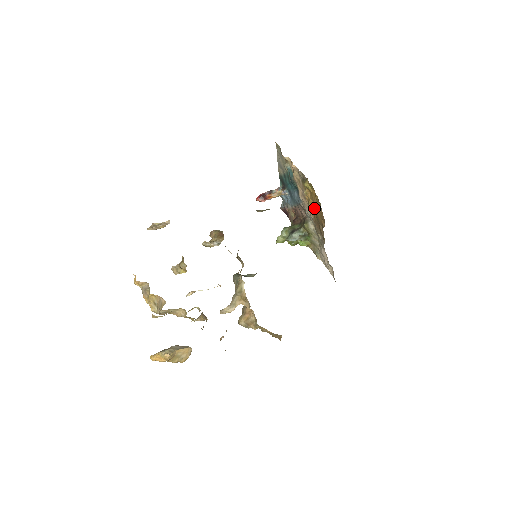
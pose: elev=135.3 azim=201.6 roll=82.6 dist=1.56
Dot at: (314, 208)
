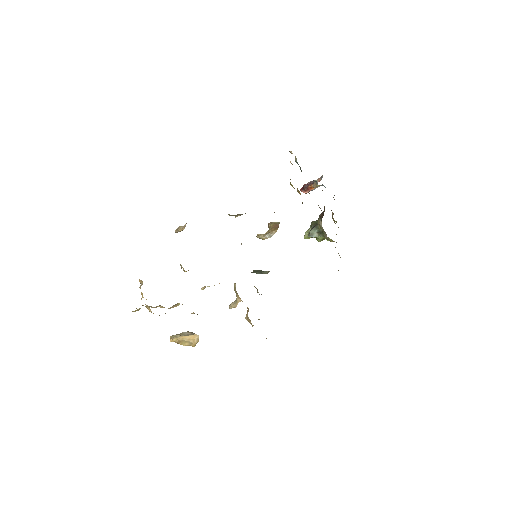
Dot at: occluded
